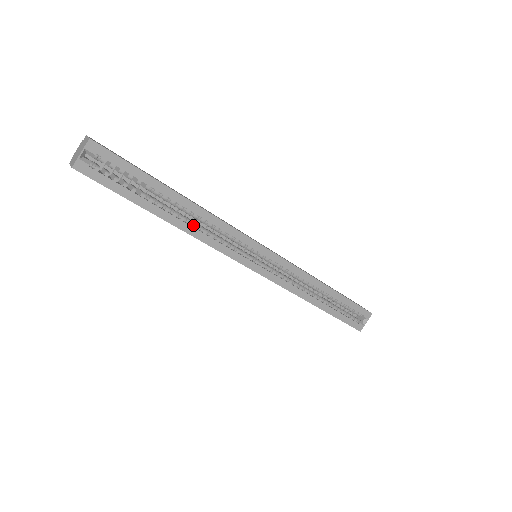
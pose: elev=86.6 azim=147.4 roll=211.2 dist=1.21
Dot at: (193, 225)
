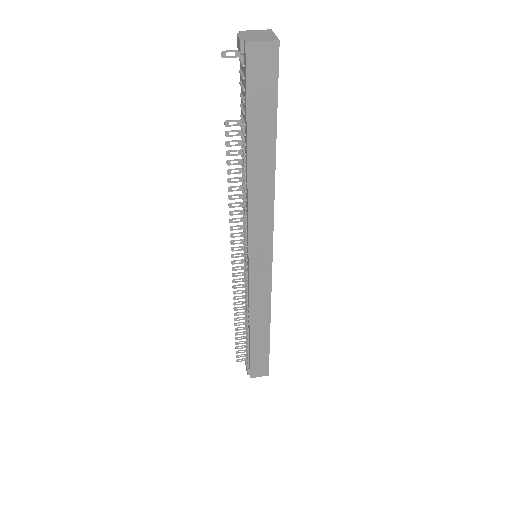
Dot at: occluded
